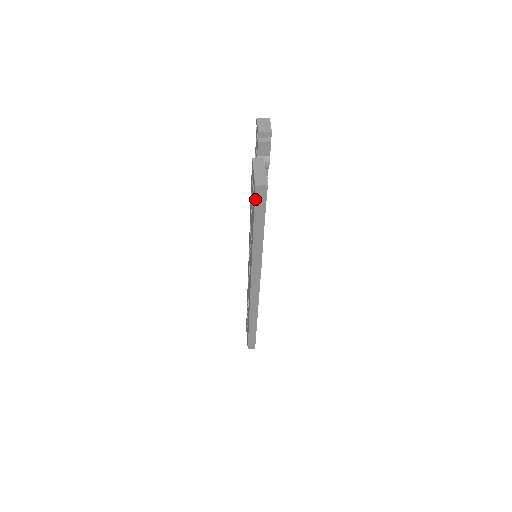
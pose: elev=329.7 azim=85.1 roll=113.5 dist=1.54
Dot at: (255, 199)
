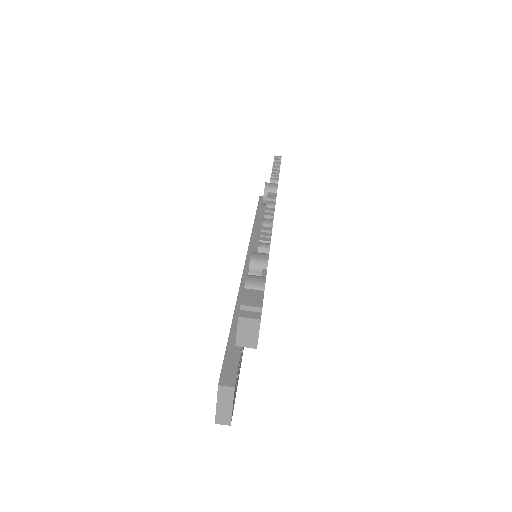
Dot at: occluded
